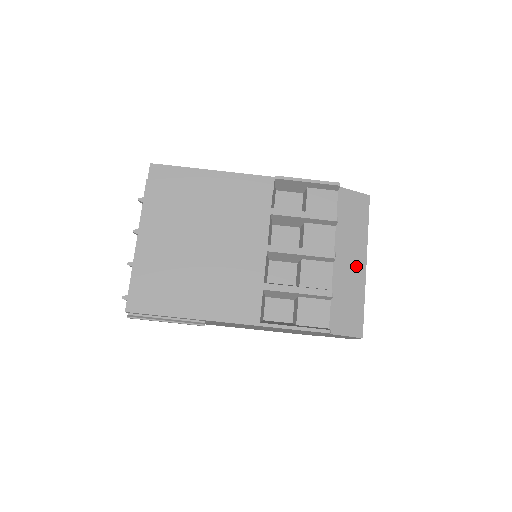
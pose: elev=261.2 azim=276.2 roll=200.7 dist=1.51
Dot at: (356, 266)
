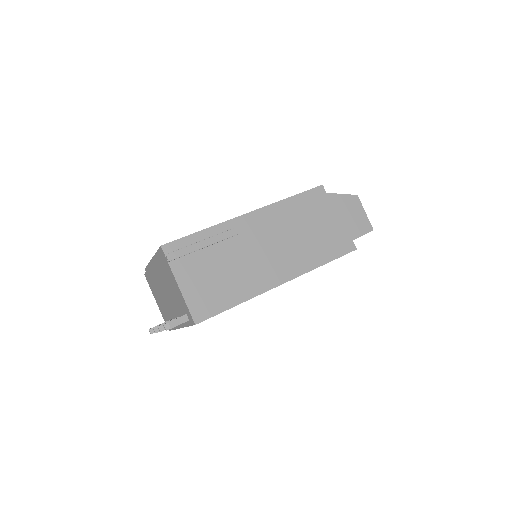
Dot at: occluded
